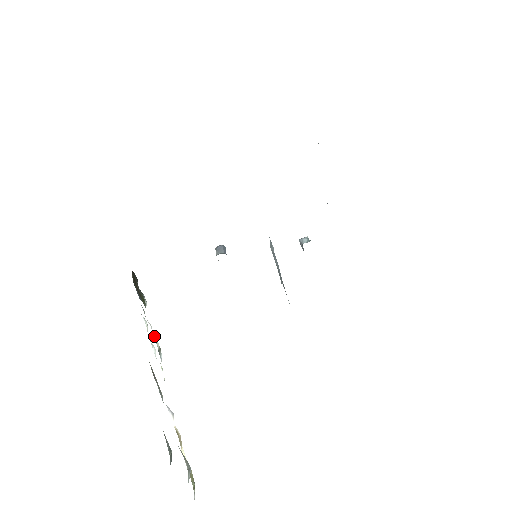
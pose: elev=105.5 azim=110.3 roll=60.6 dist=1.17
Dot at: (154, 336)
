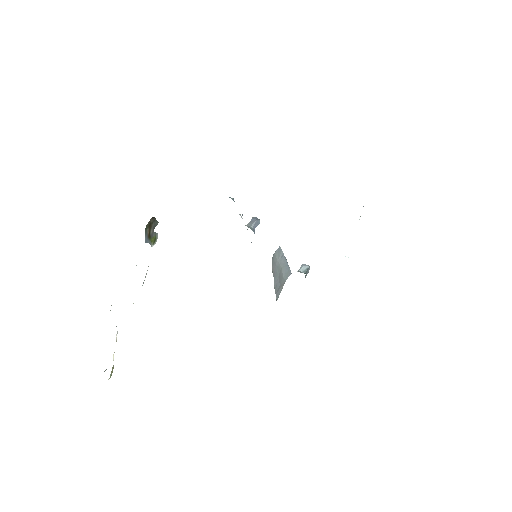
Dot at: occluded
